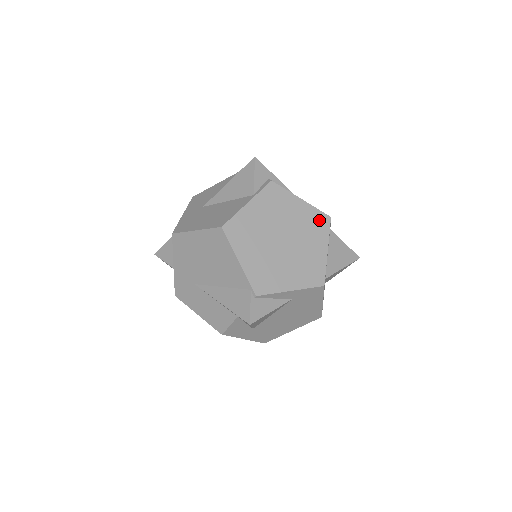
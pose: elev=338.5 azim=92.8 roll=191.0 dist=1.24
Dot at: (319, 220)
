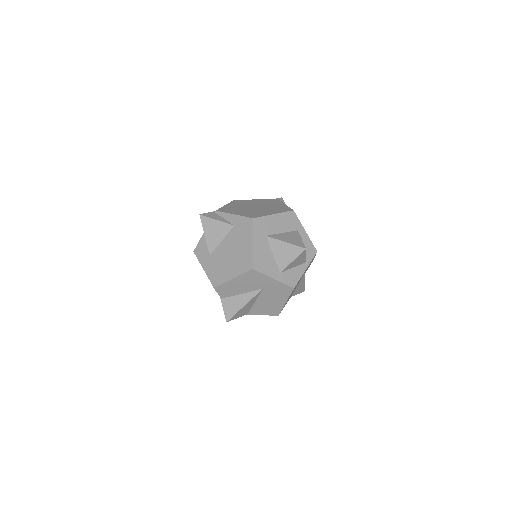
Dot at: (285, 209)
